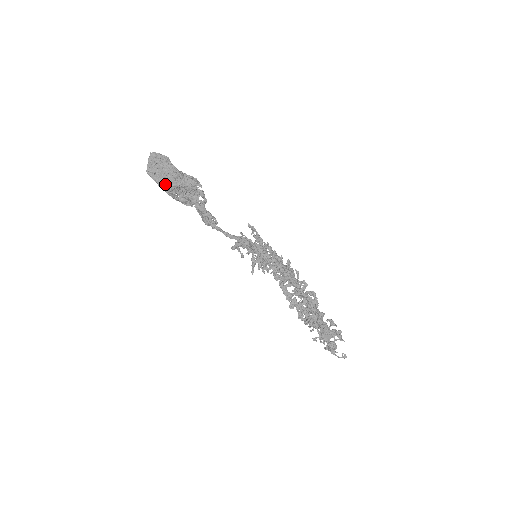
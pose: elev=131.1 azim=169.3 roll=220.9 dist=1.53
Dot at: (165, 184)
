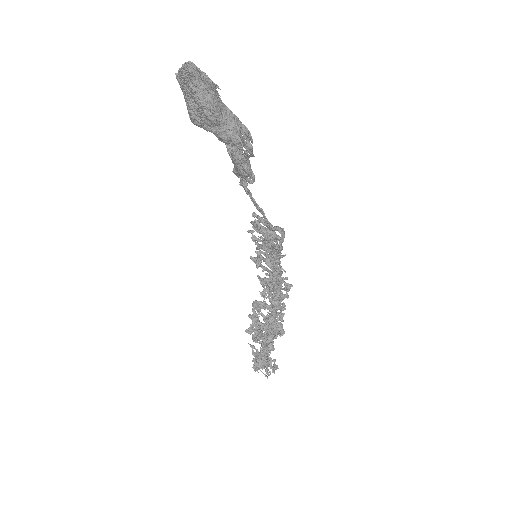
Dot at: (191, 111)
